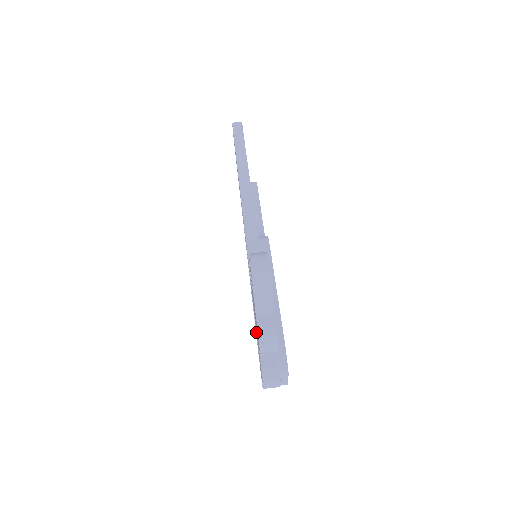
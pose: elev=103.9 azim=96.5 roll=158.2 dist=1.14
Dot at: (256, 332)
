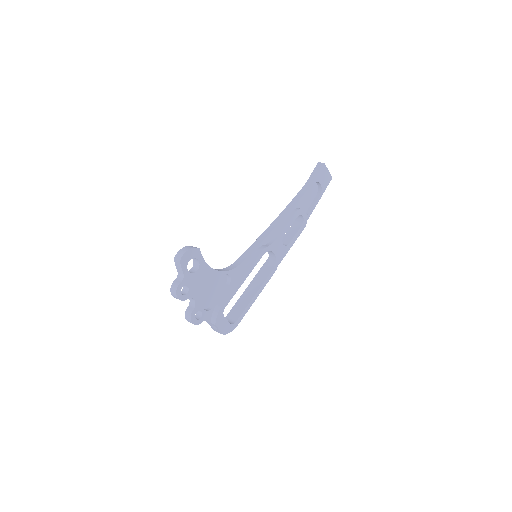
Dot at: (237, 301)
